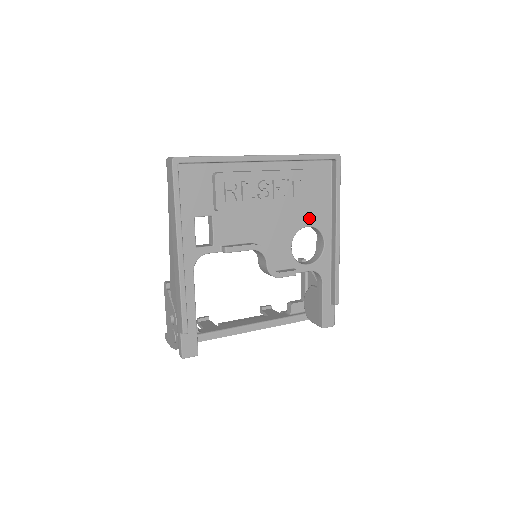
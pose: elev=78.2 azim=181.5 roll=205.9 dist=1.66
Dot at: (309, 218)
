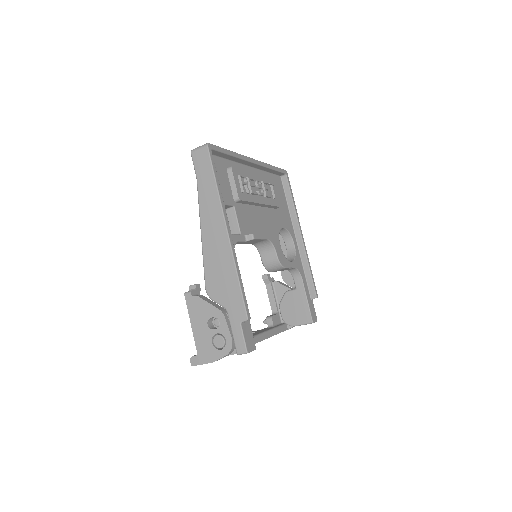
Dot at: (282, 221)
